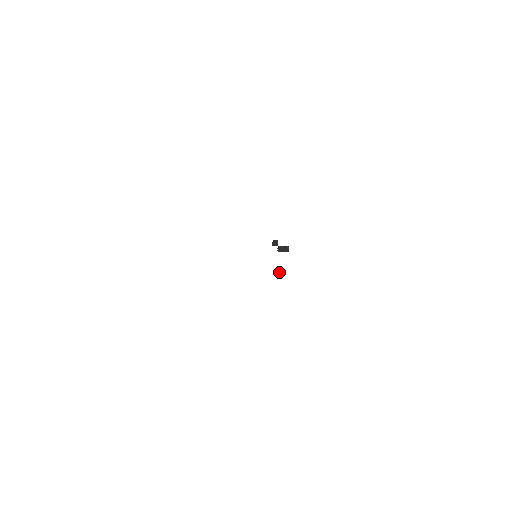
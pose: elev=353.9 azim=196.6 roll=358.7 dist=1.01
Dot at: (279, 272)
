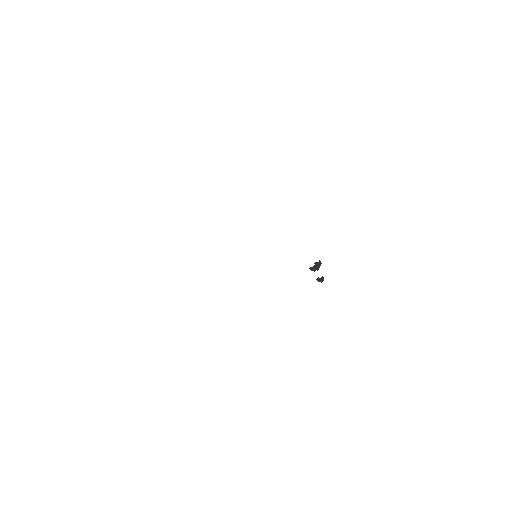
Dot at: (318, 279)
